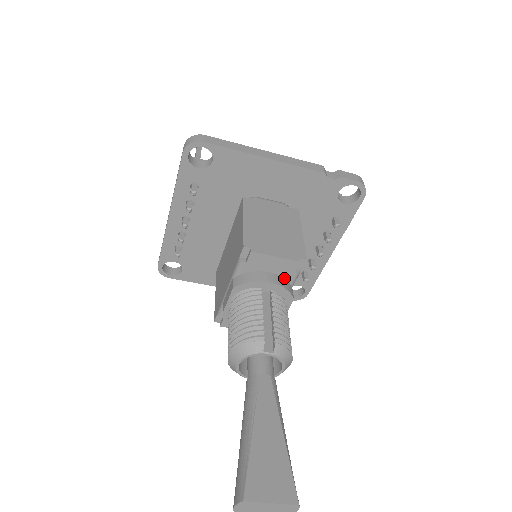
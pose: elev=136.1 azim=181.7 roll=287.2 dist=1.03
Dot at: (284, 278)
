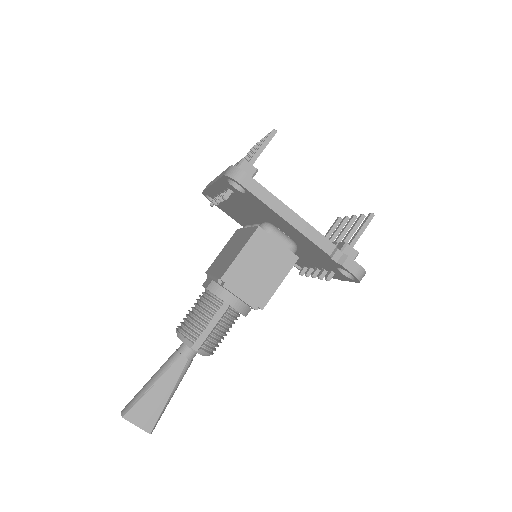
Dot at: occluded
